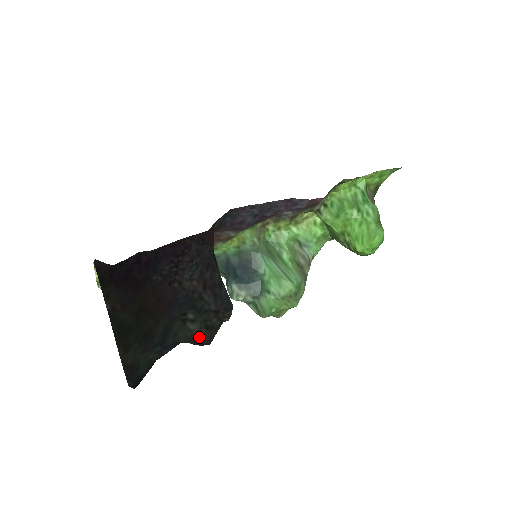
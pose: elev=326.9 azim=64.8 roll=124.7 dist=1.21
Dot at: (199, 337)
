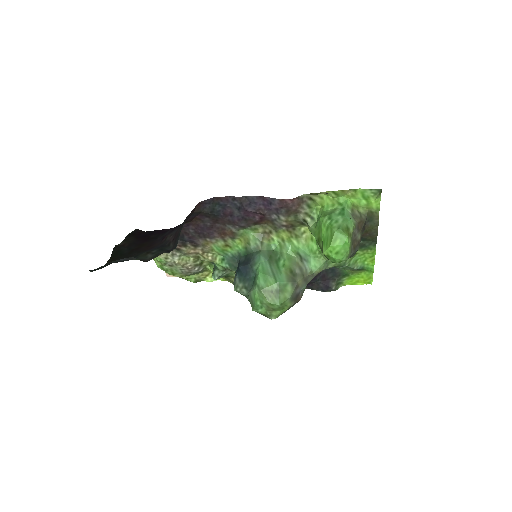
Dot at: (147, 260)
